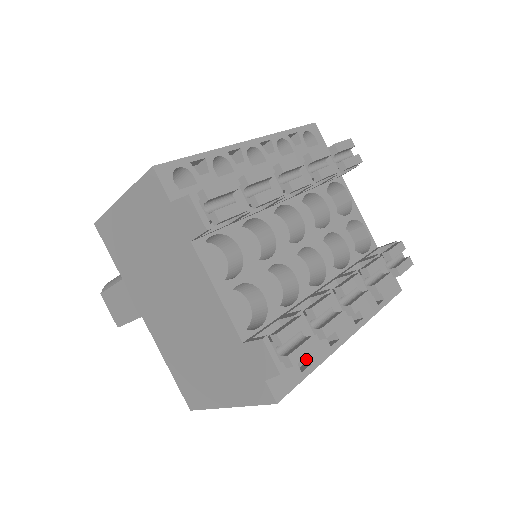
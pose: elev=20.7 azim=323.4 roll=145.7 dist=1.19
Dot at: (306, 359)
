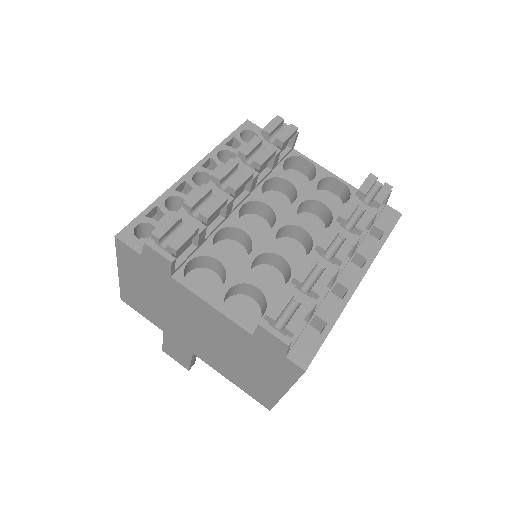
Dot at: (322, 321)
